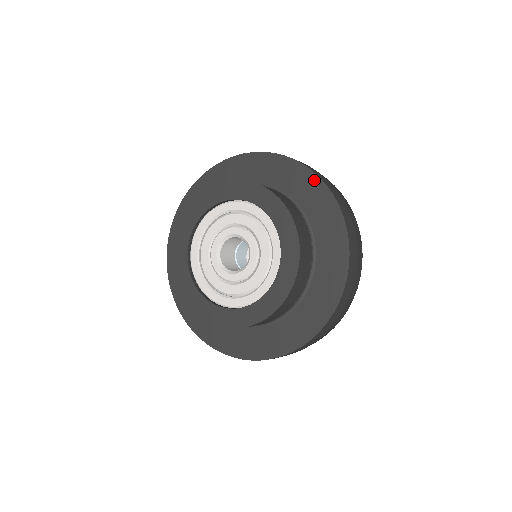
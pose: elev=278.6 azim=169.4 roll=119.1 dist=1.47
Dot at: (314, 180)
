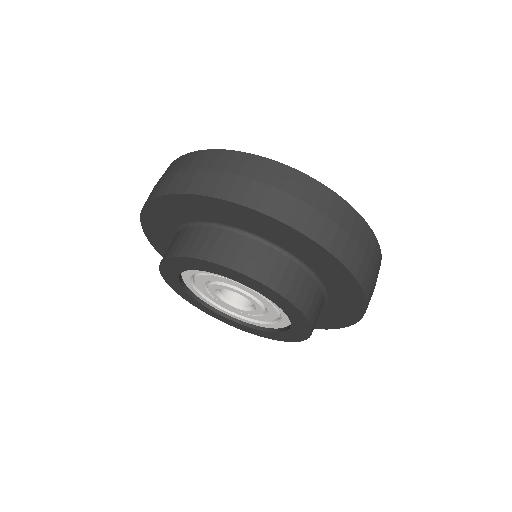
Dot at: (297, 235)
